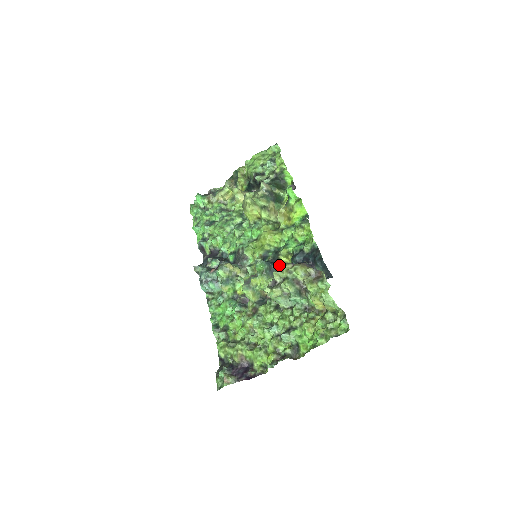
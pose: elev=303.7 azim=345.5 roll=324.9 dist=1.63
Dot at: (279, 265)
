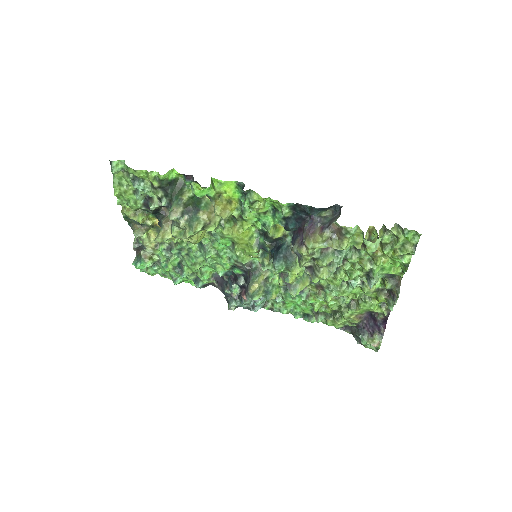
Dot at: (283, 241)
